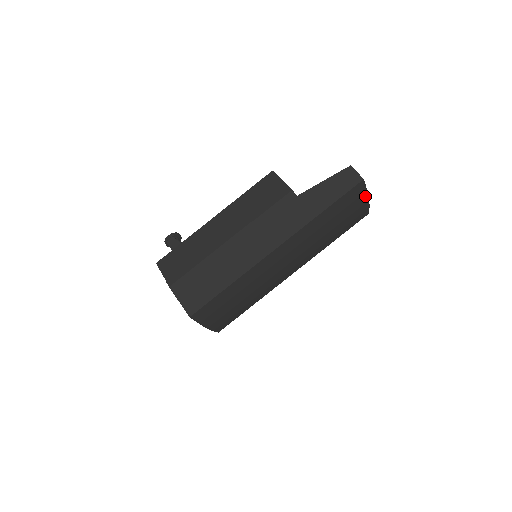
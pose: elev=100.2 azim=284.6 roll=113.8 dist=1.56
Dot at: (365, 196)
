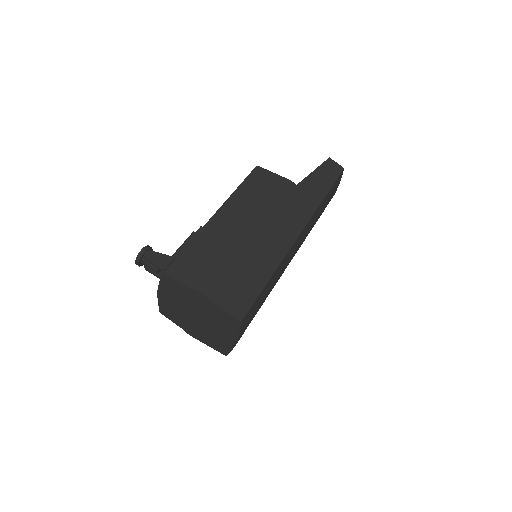
Dot at: occluded
